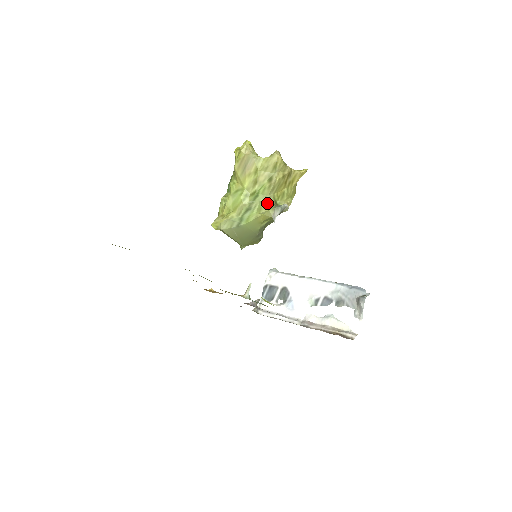
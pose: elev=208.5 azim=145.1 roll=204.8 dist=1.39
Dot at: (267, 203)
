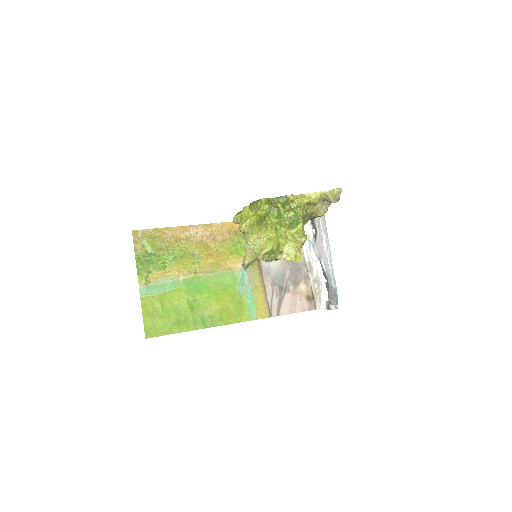
Dot at: occluded
